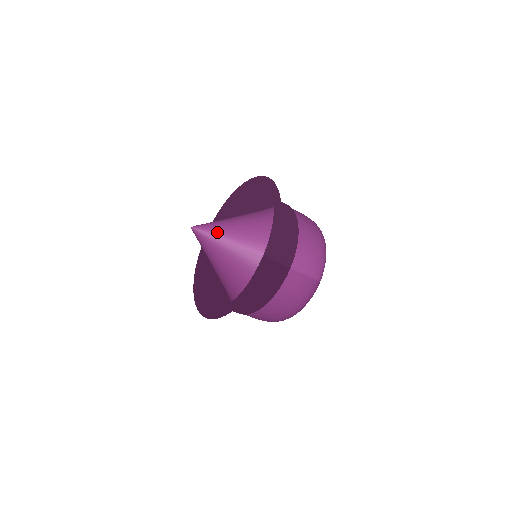
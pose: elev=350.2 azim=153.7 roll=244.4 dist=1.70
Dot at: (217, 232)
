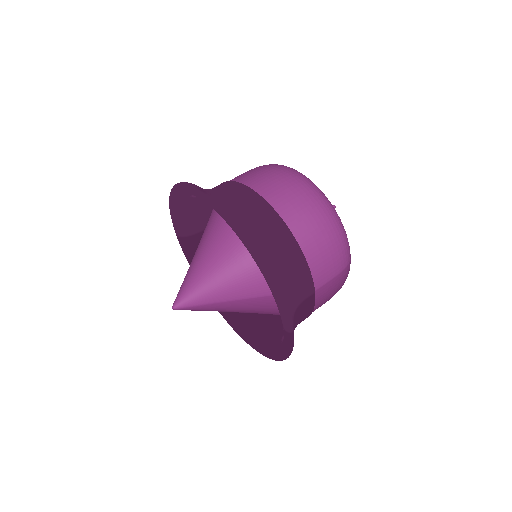
Dot at: (204, 299)
